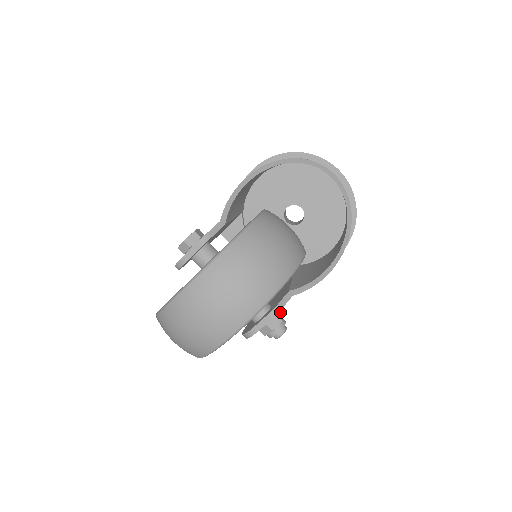
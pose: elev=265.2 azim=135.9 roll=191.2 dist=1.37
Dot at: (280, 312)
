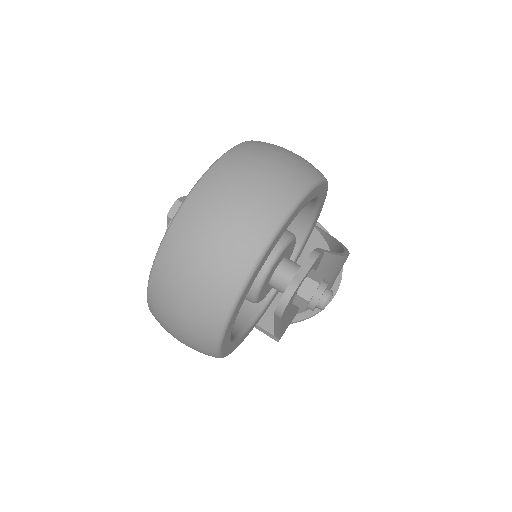
Dot at: occluded
